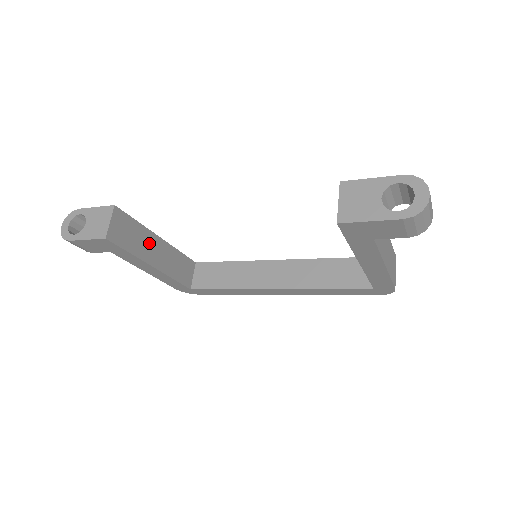
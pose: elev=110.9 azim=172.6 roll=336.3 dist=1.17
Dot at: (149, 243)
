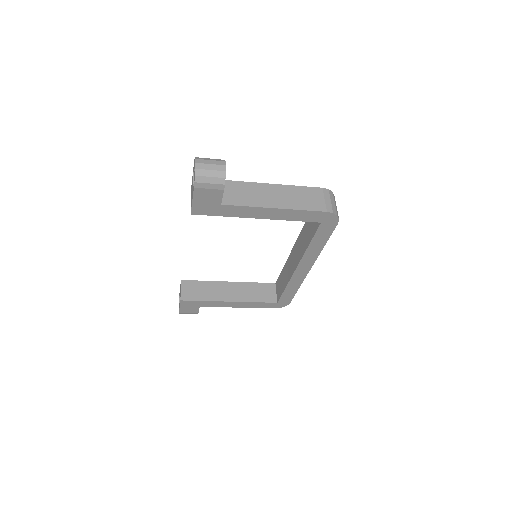
Dot at: (220, 289)
